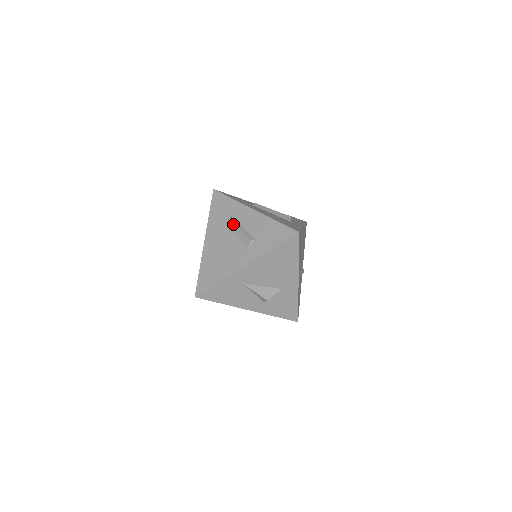
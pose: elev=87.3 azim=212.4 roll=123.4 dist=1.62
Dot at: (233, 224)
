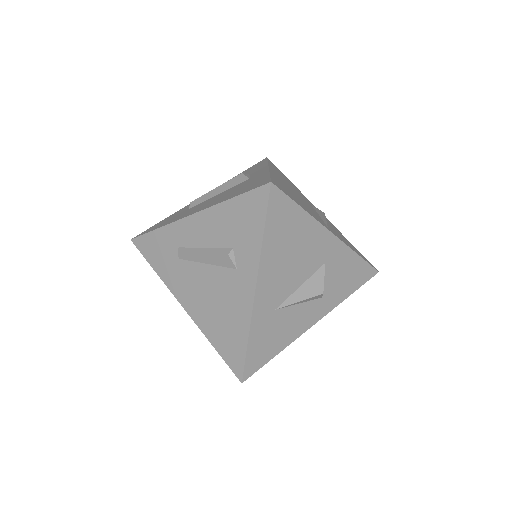
Dot at: (190, 256)
